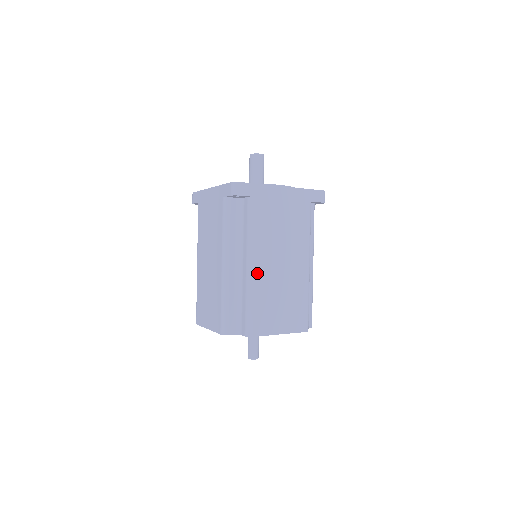
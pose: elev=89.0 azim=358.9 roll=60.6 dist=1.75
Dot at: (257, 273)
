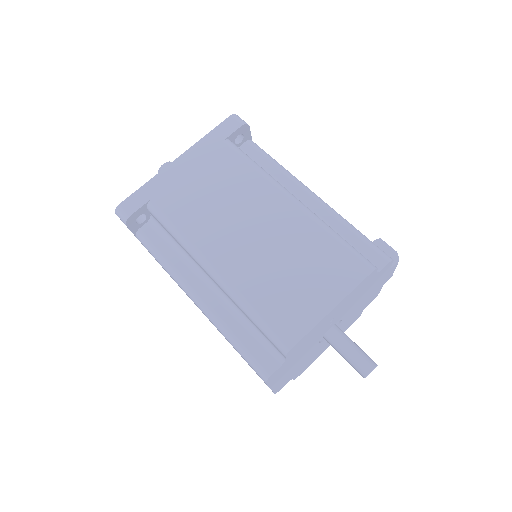
Dot at: (225, 269)
